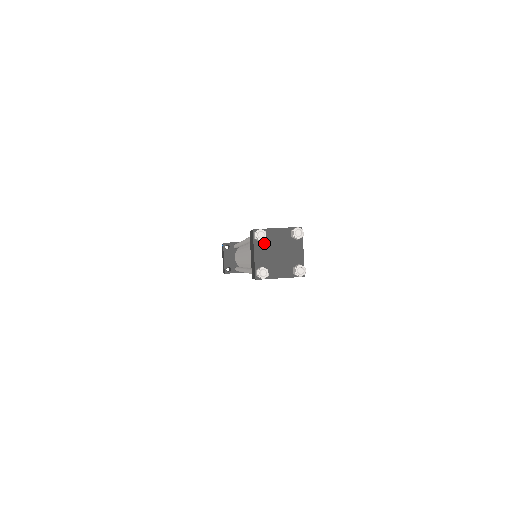
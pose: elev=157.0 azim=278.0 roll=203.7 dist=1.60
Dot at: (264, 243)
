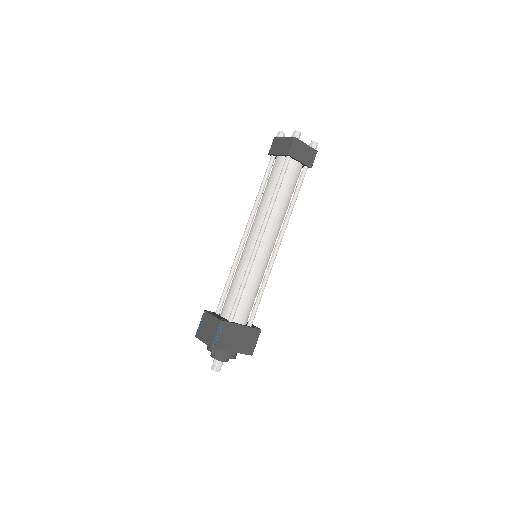
Dot at: occluded
